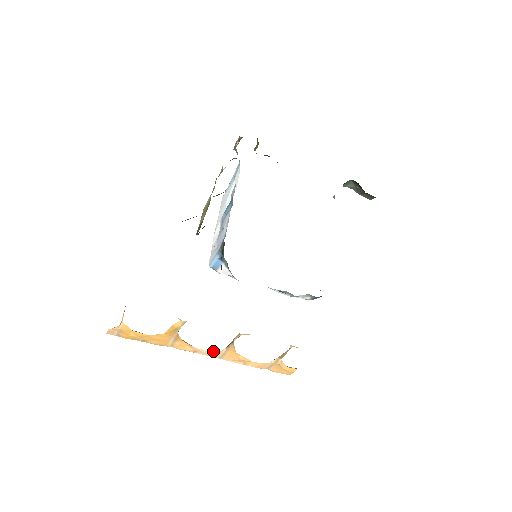
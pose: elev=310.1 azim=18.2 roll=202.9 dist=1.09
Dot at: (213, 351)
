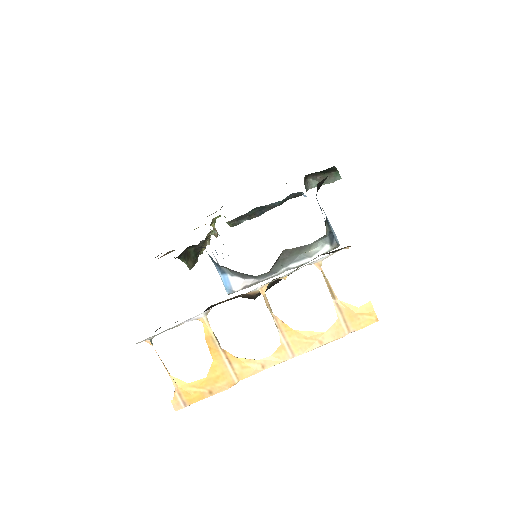
Dot at: (276, 350)
